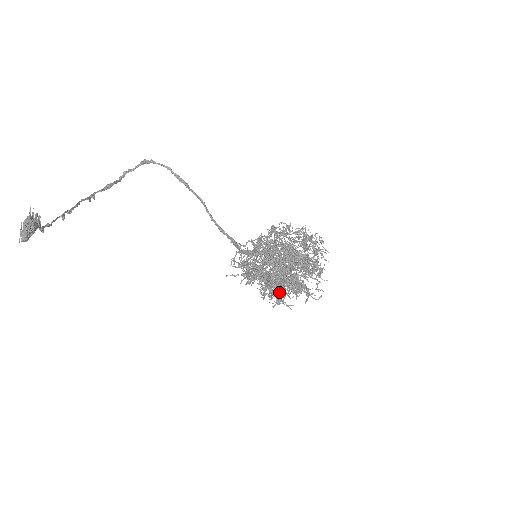
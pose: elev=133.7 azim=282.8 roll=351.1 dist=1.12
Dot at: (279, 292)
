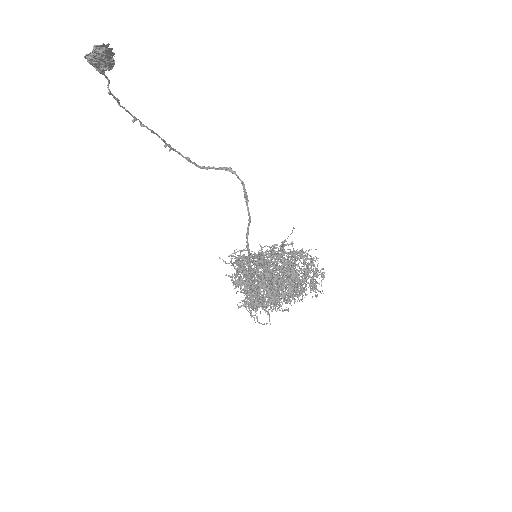
Dot at: (253, 298)
